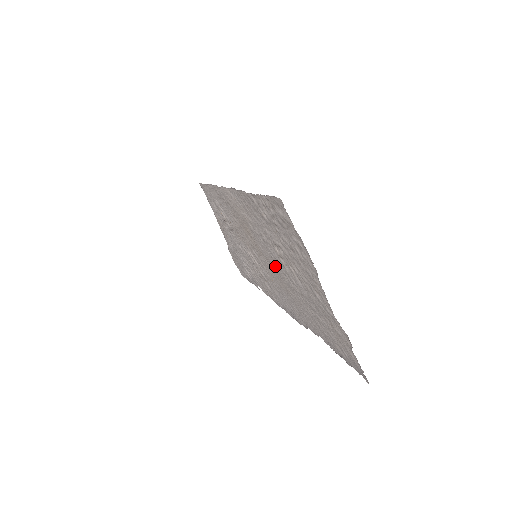
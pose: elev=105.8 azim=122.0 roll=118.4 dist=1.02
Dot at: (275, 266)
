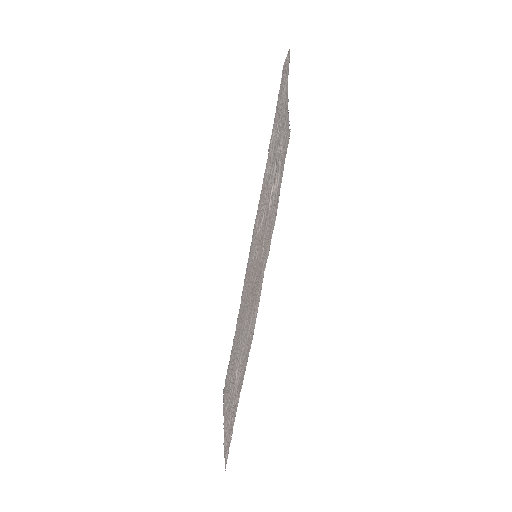
Dot at: (243, 325)
